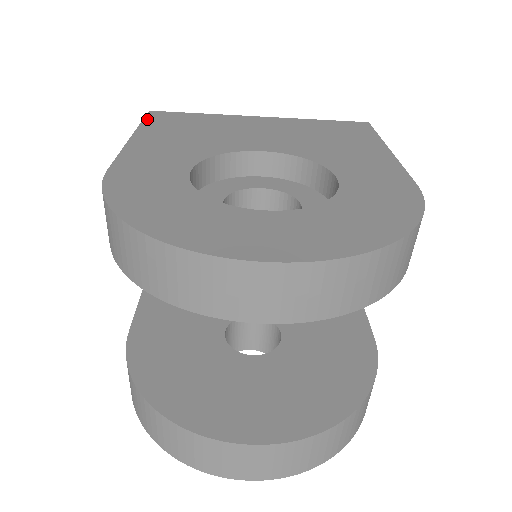
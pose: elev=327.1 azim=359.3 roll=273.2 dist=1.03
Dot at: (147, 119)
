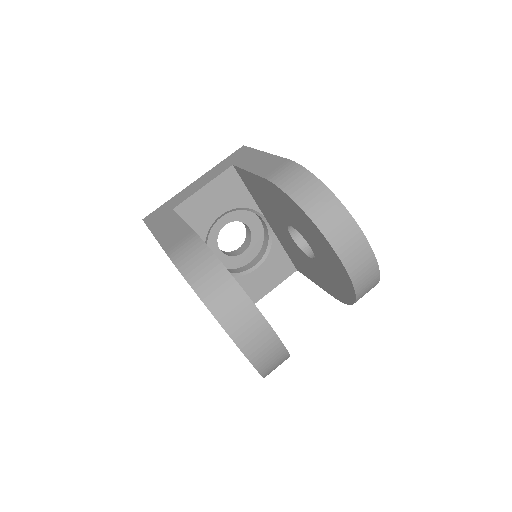
Dot at: occluded
